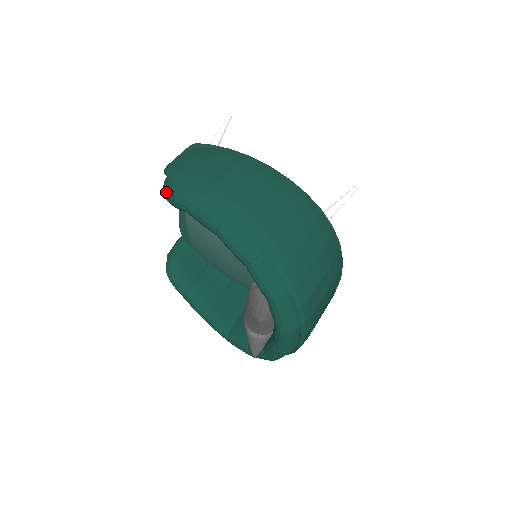
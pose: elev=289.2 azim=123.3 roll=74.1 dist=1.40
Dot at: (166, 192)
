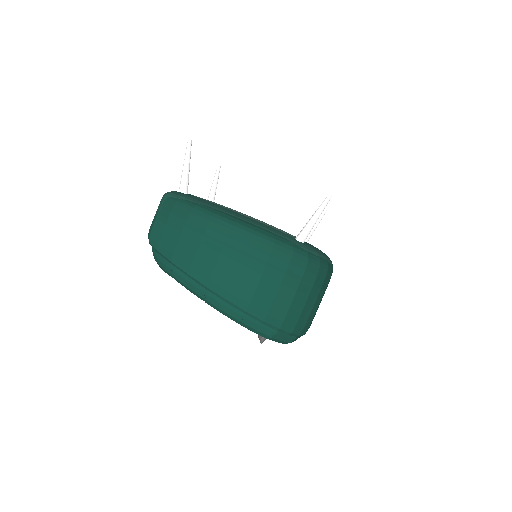
Dot at: occluded
